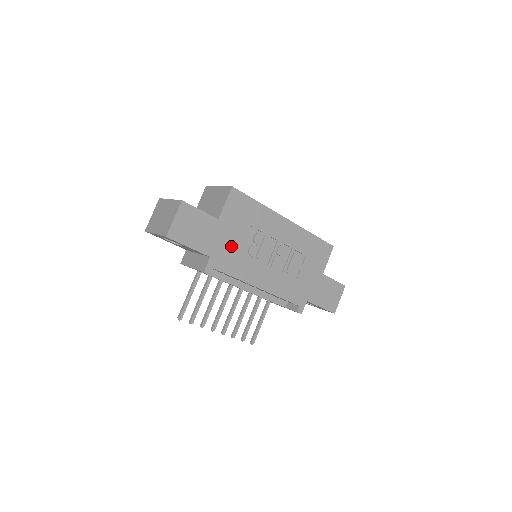
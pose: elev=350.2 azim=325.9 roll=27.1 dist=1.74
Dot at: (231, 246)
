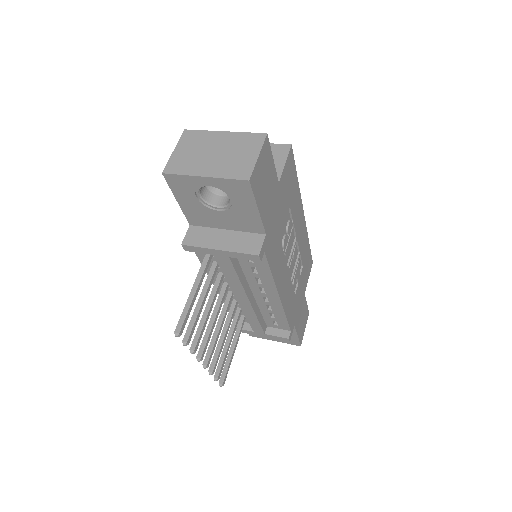
Dot at: (277, 227)
